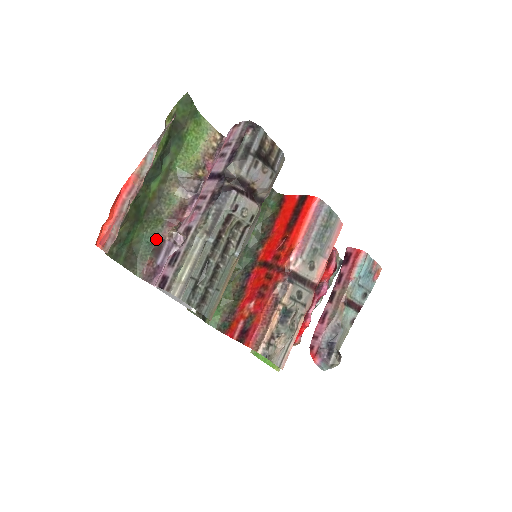
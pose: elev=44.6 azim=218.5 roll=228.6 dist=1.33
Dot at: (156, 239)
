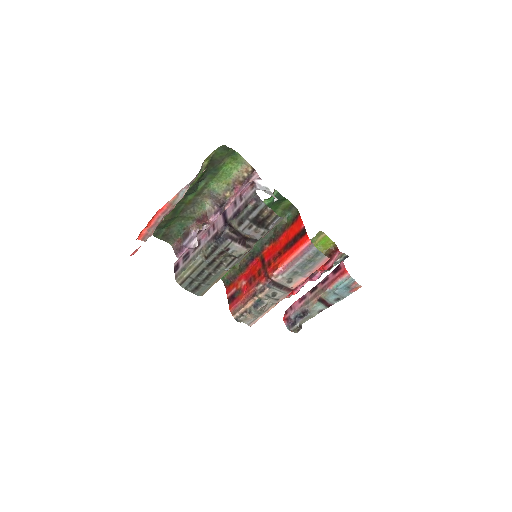
Dot at: (187, 227)
